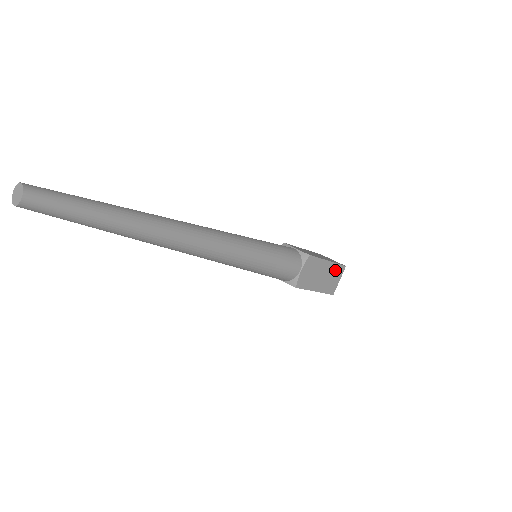
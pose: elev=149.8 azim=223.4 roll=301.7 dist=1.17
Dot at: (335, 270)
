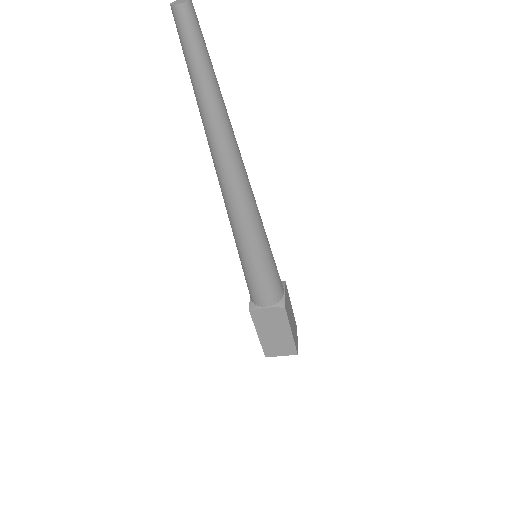
Dot at: (288, 345)
